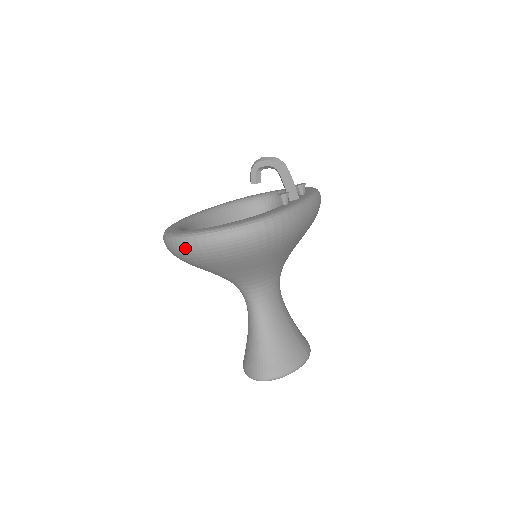
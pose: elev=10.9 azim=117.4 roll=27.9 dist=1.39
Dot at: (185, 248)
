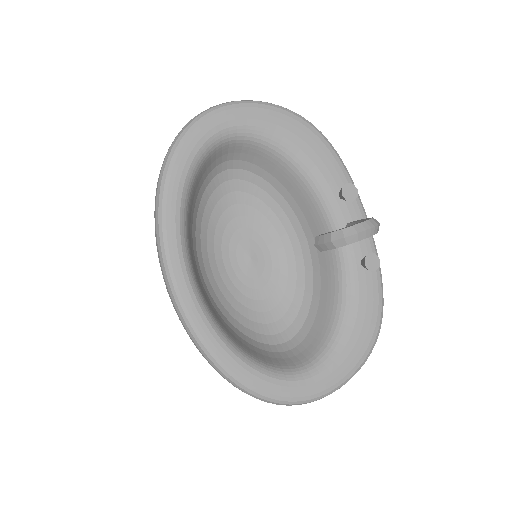
Dot at: occluded
